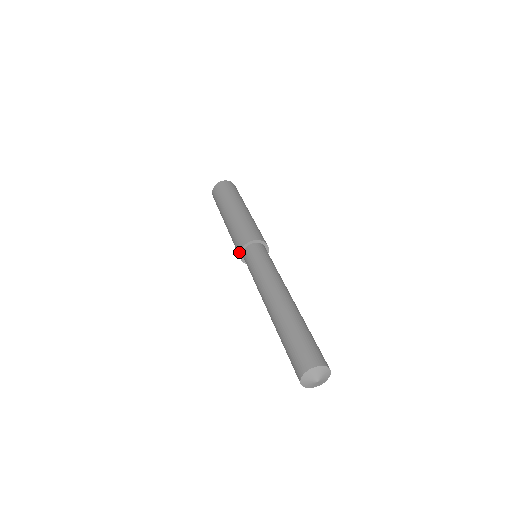
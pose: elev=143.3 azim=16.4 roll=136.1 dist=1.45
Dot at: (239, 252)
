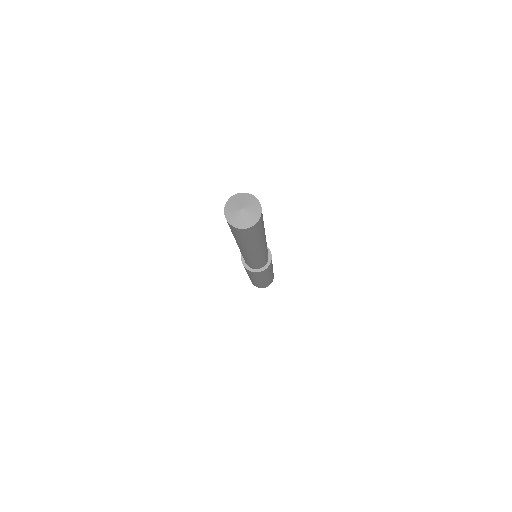
Dot at: occluded
